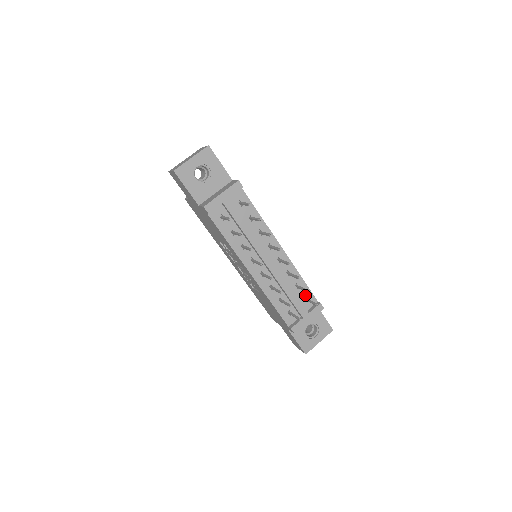
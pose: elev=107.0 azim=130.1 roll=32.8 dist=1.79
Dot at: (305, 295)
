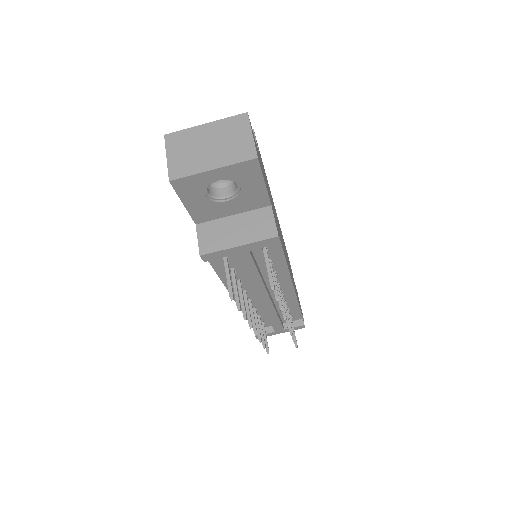
Dot at: (292, 314)
